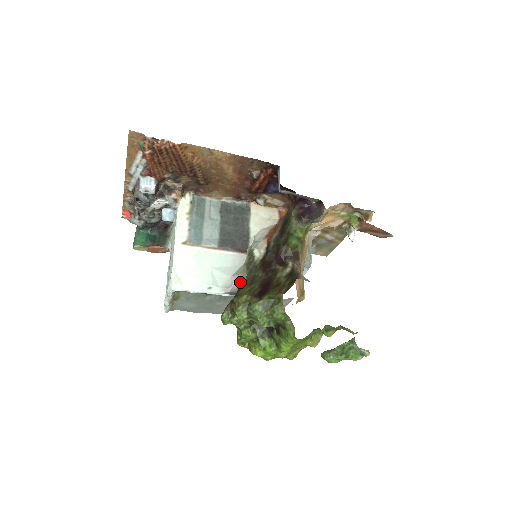
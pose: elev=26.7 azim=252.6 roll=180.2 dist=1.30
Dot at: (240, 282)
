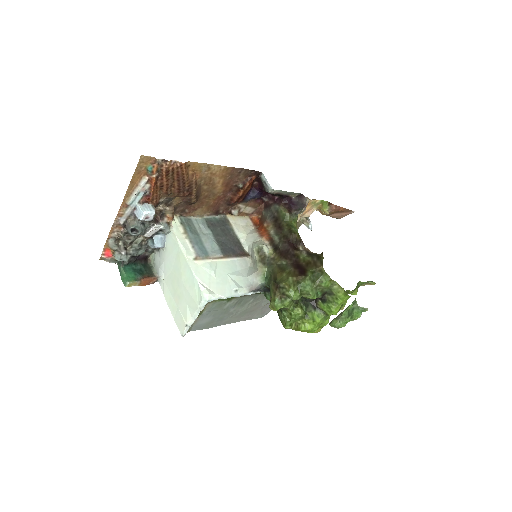
Dot at: (261, 277)
